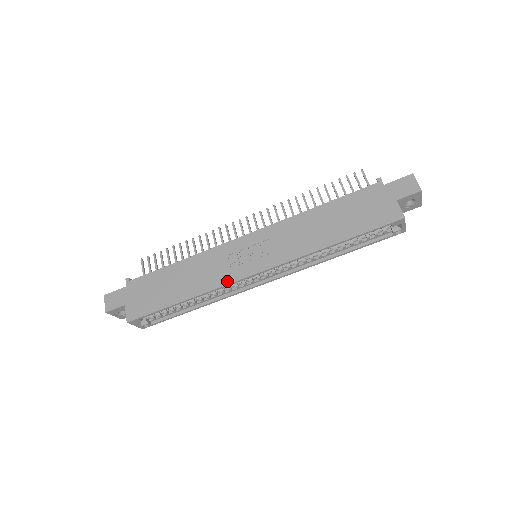
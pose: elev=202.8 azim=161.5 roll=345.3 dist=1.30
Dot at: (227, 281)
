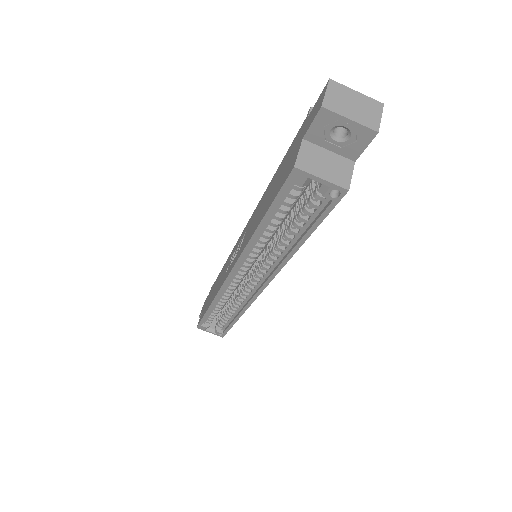
Dot at: (220, 287)
